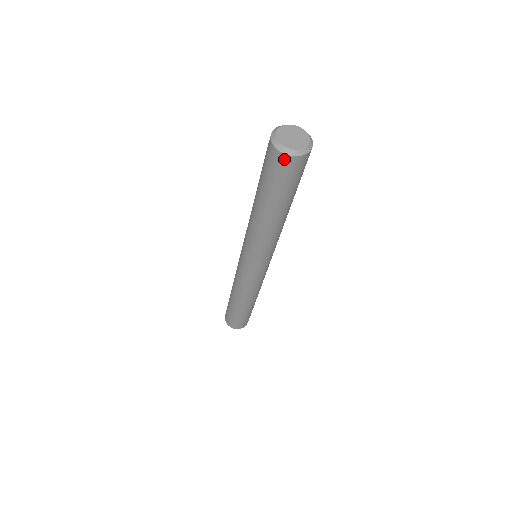
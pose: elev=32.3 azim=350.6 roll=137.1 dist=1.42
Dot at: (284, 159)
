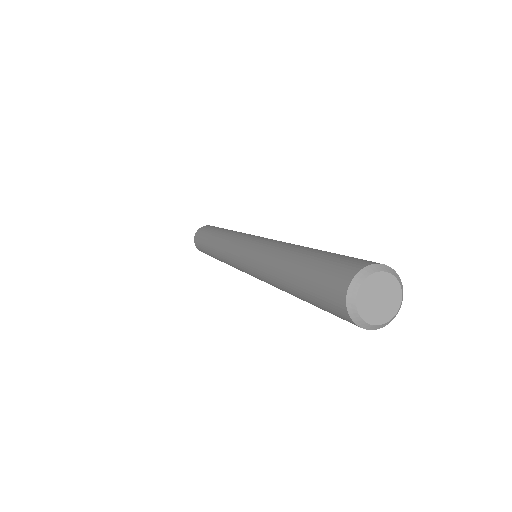
Dot at: occluded
